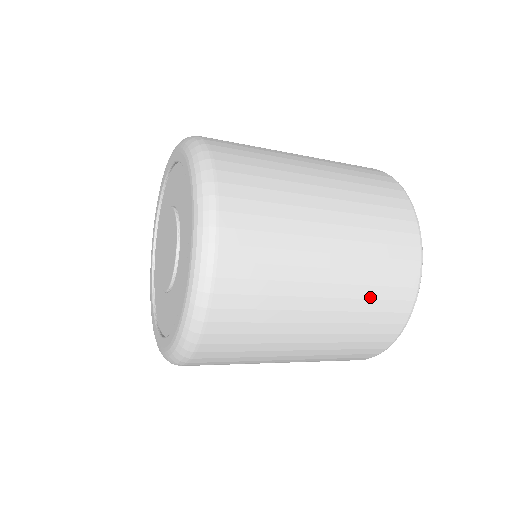
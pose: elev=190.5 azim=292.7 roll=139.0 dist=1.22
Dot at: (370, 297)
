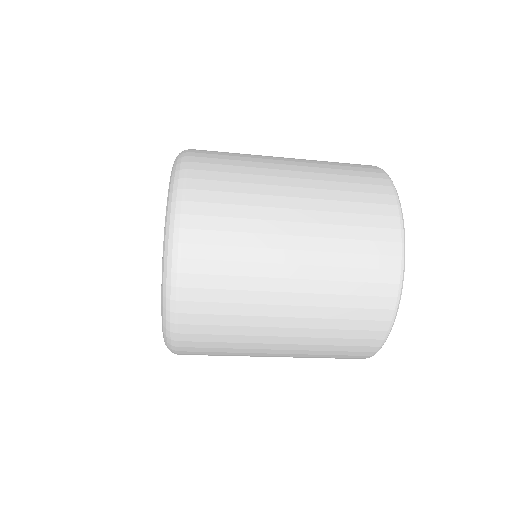
Dot at: (341, 181)
